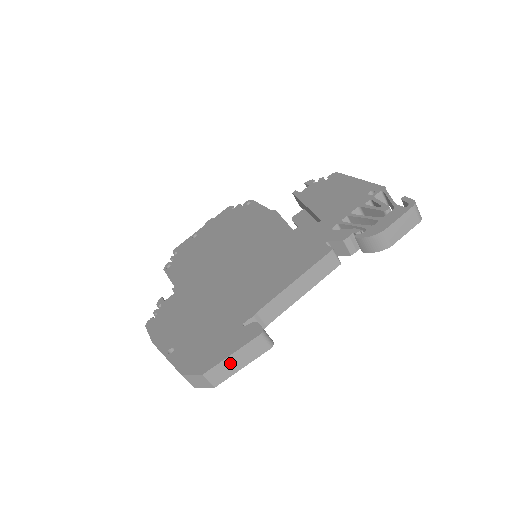
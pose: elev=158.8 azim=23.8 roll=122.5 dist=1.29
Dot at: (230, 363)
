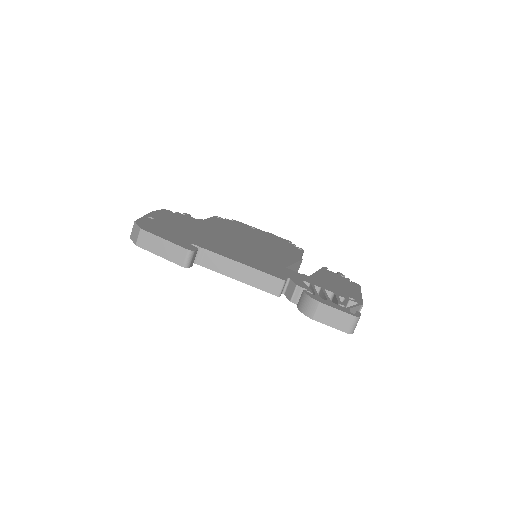
Dot at: (158, 243)
